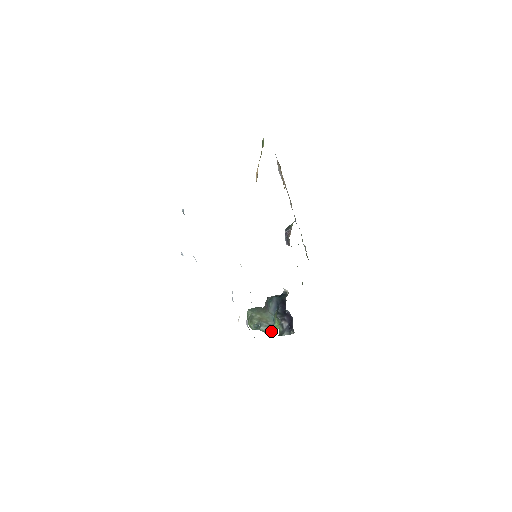
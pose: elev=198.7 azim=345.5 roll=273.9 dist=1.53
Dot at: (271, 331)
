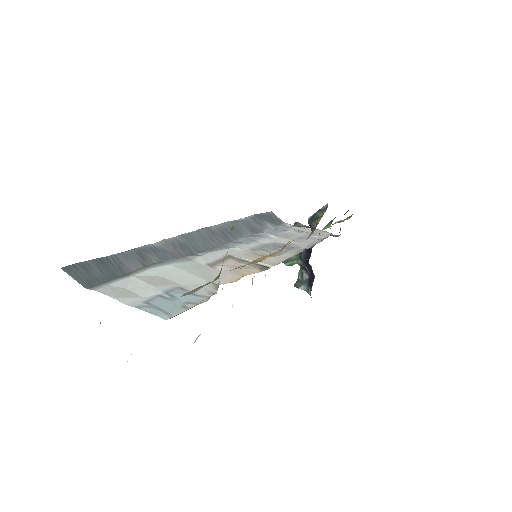
Dot at: (292, 264)
